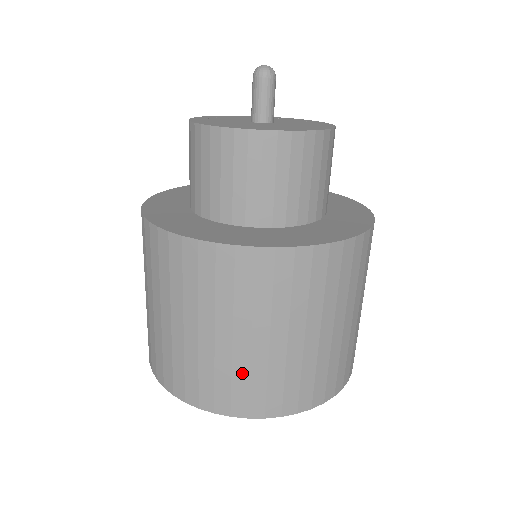
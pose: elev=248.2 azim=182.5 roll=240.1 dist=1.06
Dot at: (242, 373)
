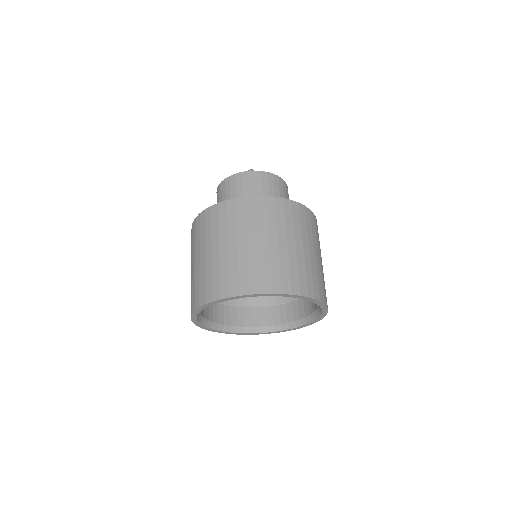
Dot at: (244, 264)
